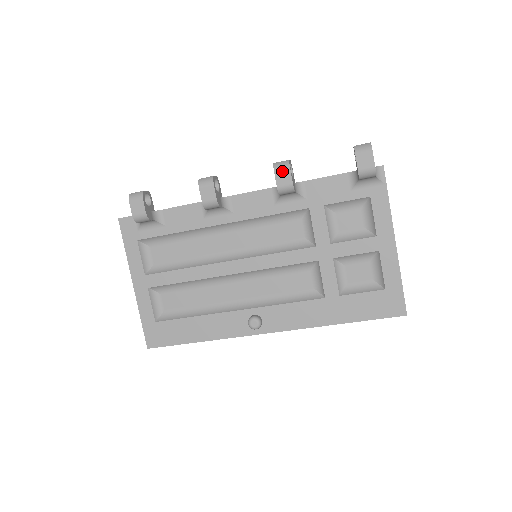
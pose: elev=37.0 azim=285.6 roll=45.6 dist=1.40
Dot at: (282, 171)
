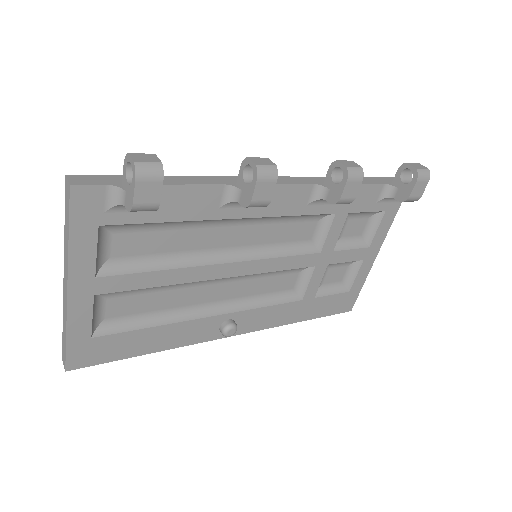
Dot at: (354, 182)
